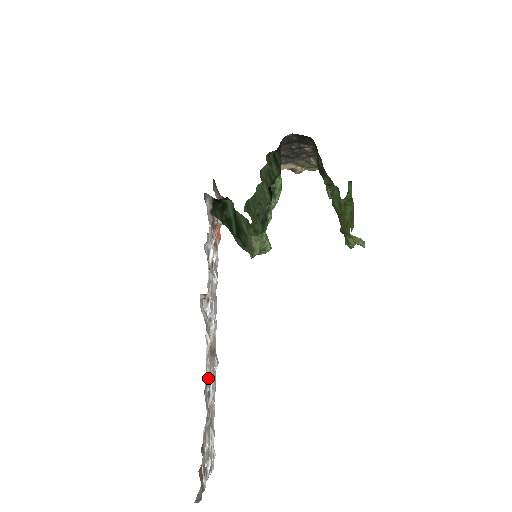
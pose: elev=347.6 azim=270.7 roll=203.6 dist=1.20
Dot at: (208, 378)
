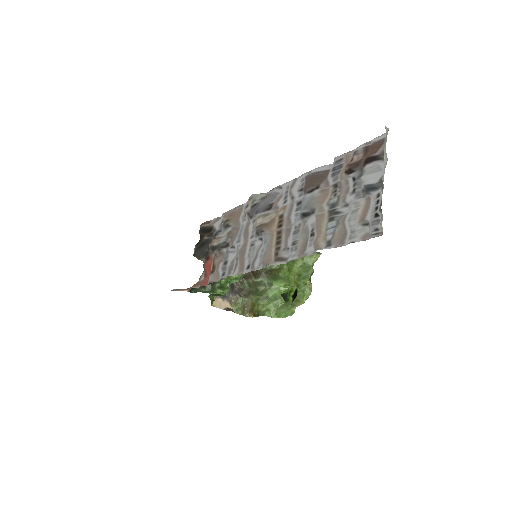
Dot at: (300, 193)
